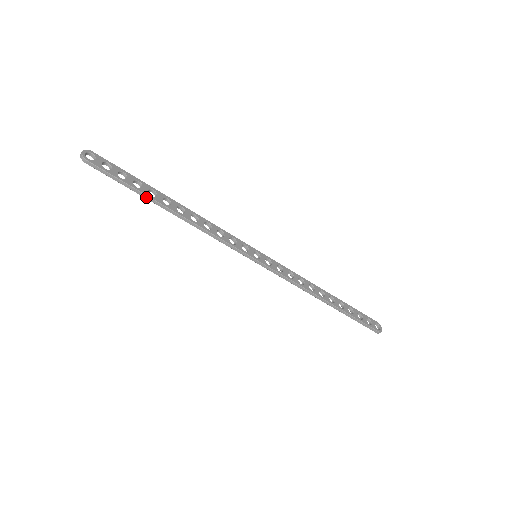
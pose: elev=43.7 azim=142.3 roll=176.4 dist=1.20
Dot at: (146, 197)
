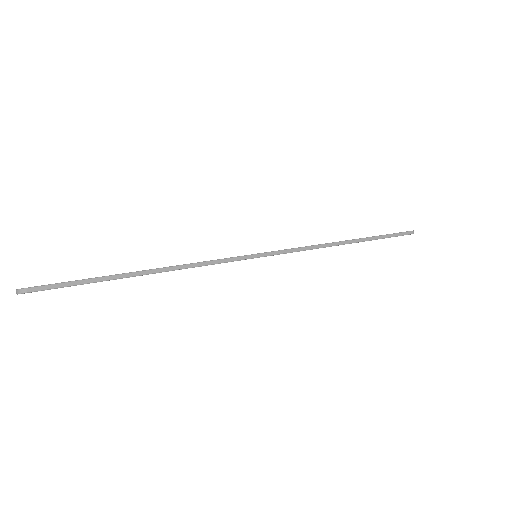
Dot at: (112, 278)
